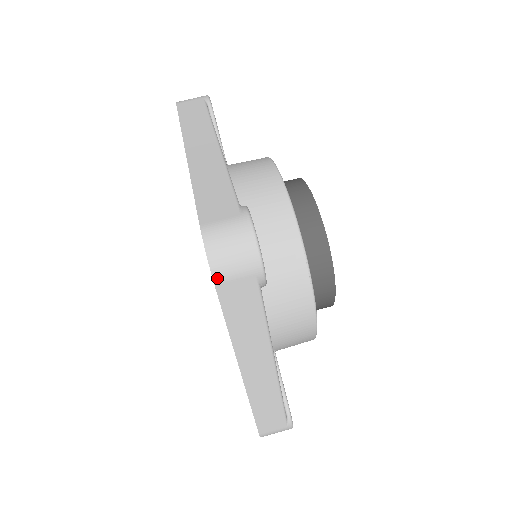
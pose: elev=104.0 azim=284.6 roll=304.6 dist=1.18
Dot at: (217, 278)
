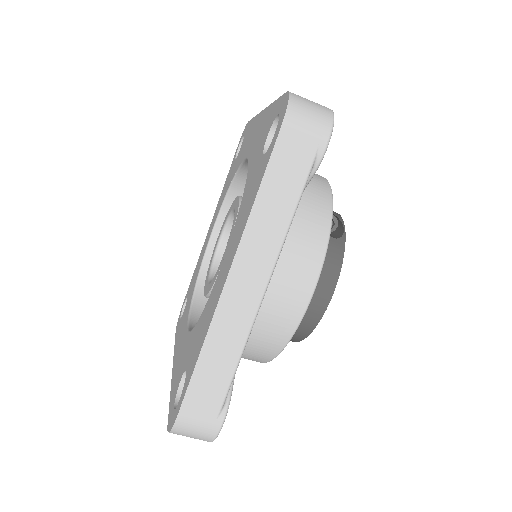
Dot at: occluded
